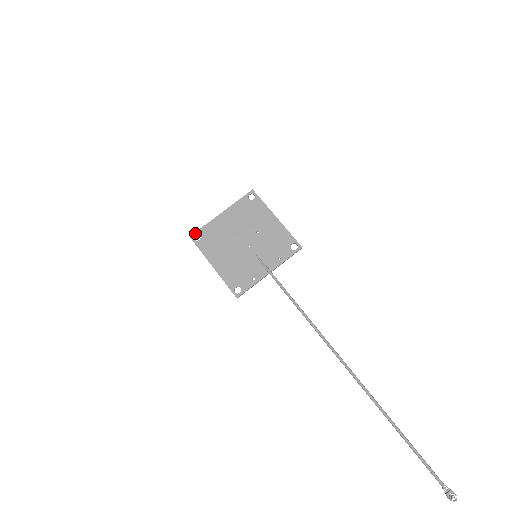
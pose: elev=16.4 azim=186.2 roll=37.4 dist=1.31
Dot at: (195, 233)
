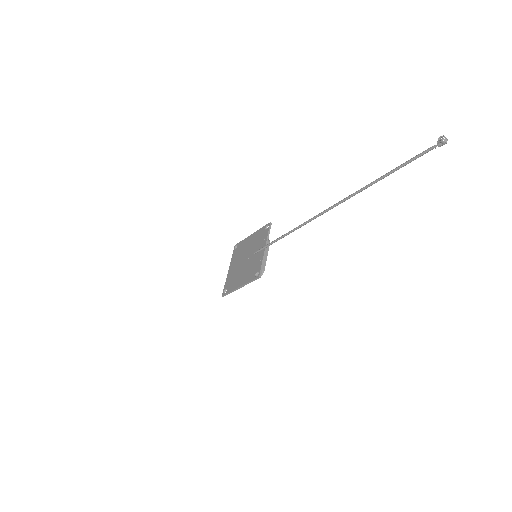
Dot at: (223, 292)
